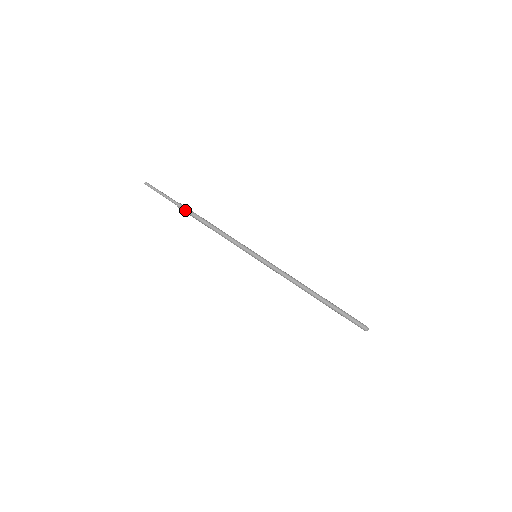
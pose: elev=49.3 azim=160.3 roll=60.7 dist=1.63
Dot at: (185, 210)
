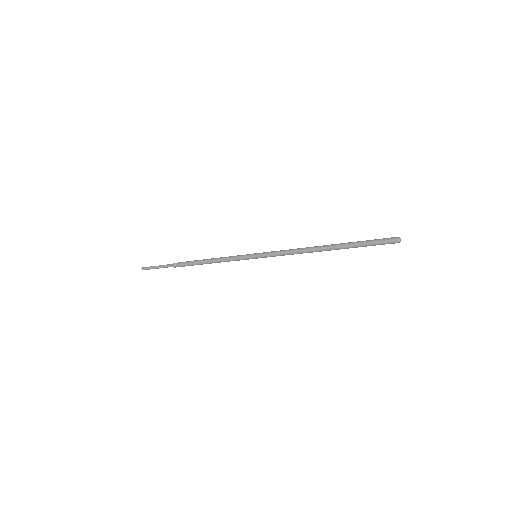
Dot at: (181, 266)
